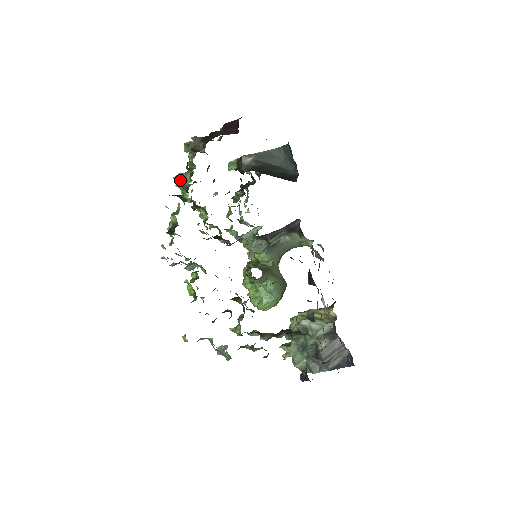
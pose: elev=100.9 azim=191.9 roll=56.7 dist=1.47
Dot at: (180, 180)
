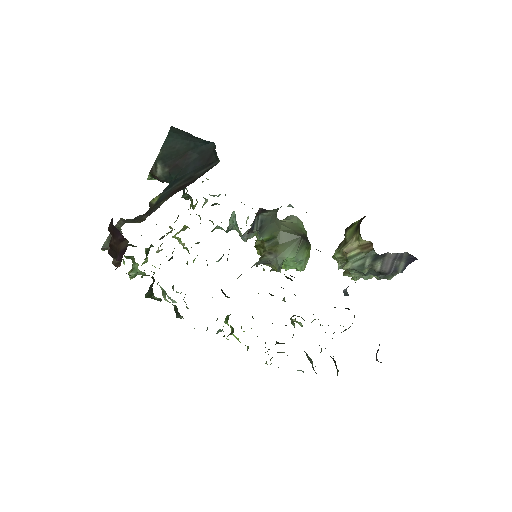
Dot at: (136, 275)
